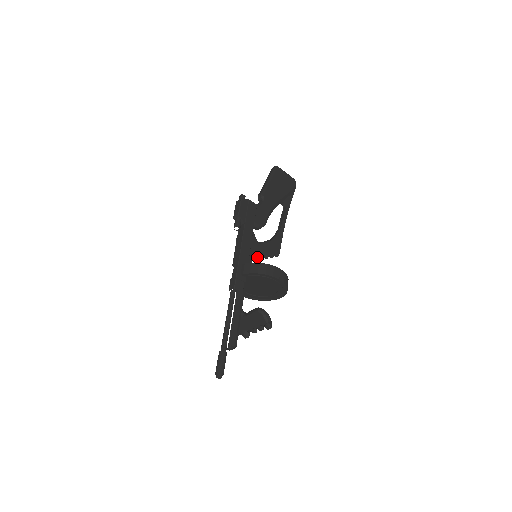
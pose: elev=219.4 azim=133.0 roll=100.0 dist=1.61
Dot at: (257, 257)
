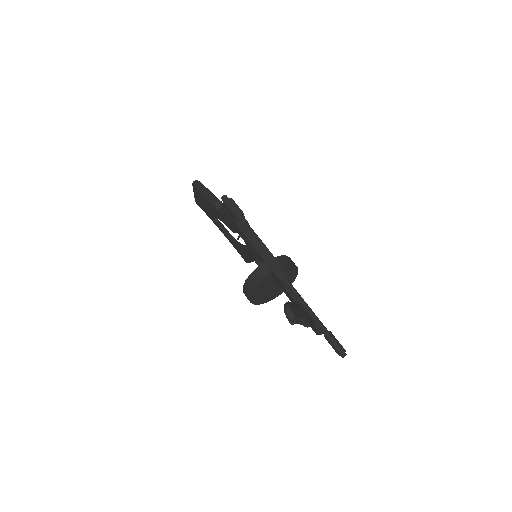
Dot at: occluded
